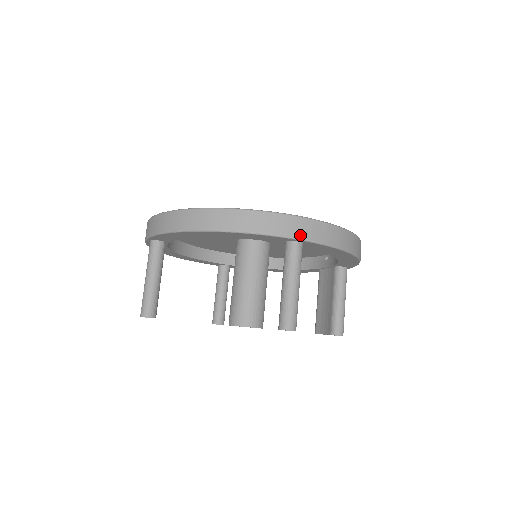
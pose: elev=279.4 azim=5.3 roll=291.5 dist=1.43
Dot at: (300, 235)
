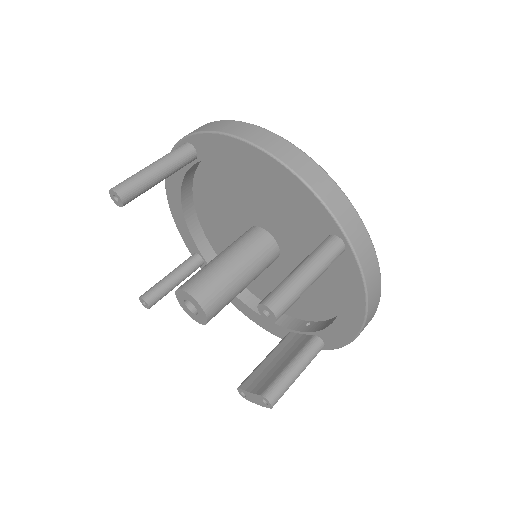
Dot at: (352, 237)
